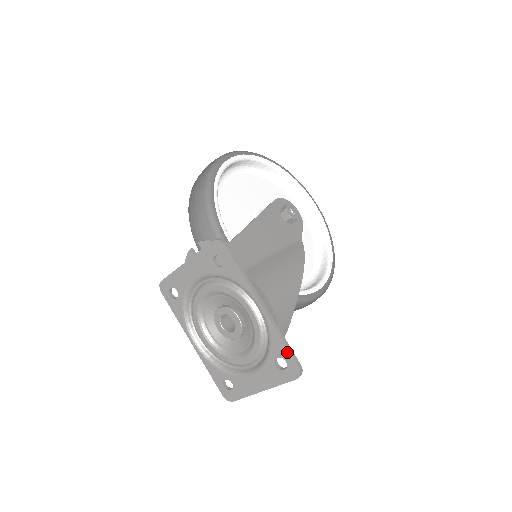
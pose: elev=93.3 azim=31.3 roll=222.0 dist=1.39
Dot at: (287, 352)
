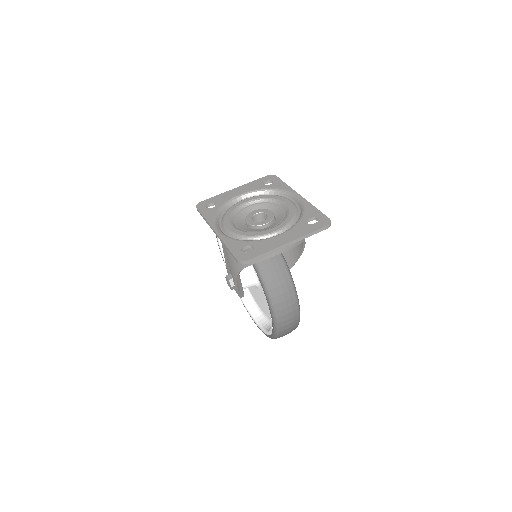
Dot at: (320, 213)
